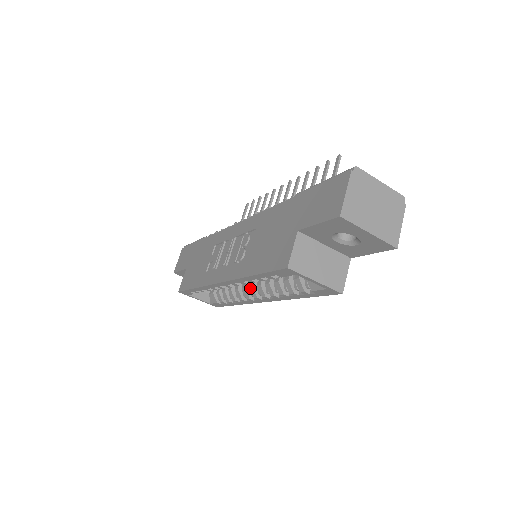
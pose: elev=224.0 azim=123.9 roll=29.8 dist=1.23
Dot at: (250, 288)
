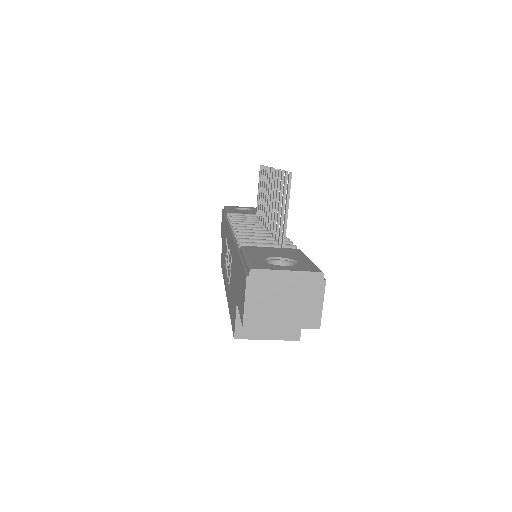
Dot at: occluded
